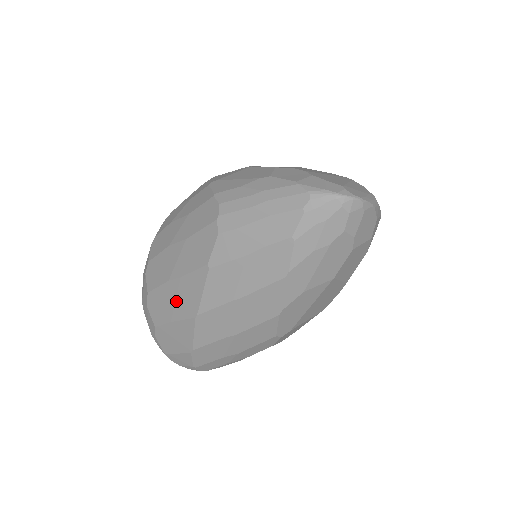
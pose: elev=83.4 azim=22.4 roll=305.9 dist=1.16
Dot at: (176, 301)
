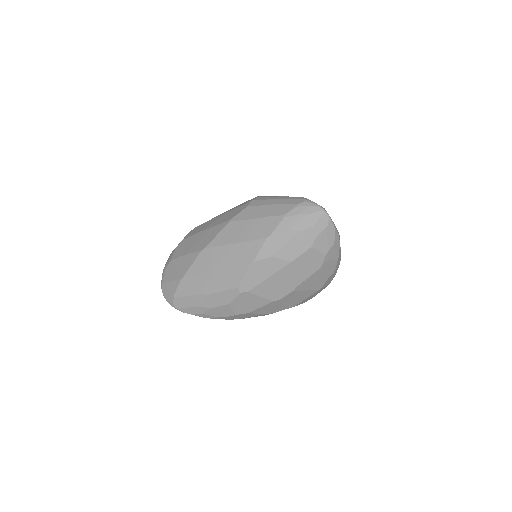
Dot at: (197, 242)
